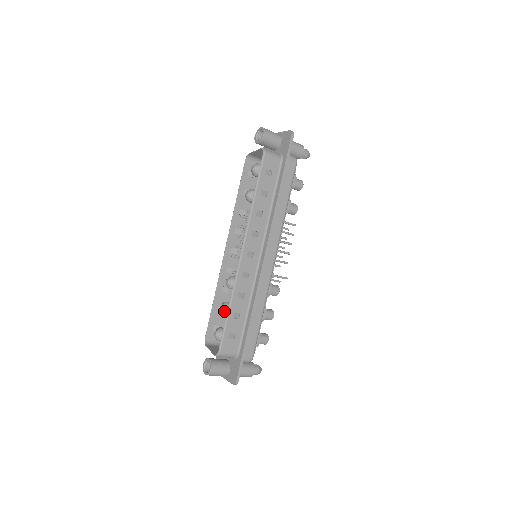
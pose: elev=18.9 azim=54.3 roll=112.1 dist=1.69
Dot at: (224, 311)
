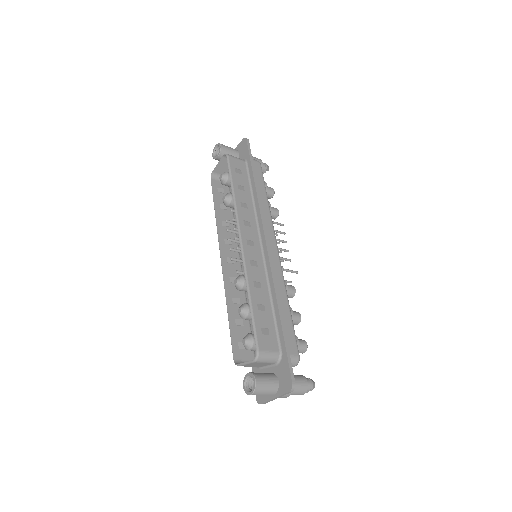
Dot at: (245, 312)
